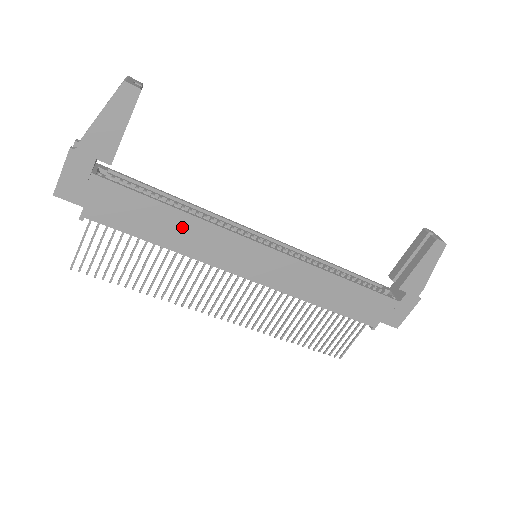
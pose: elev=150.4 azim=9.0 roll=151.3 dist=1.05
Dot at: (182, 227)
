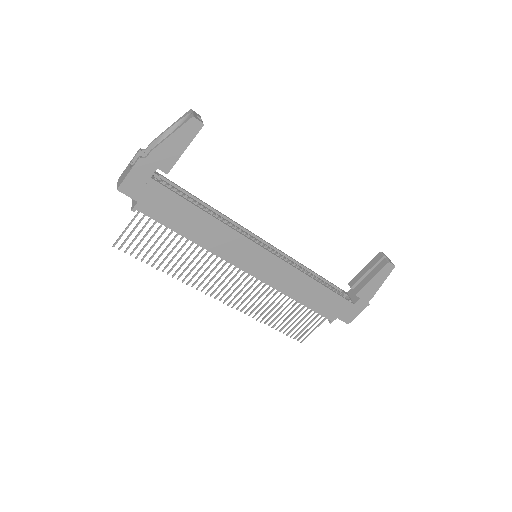
Dot at: (208, 227)
